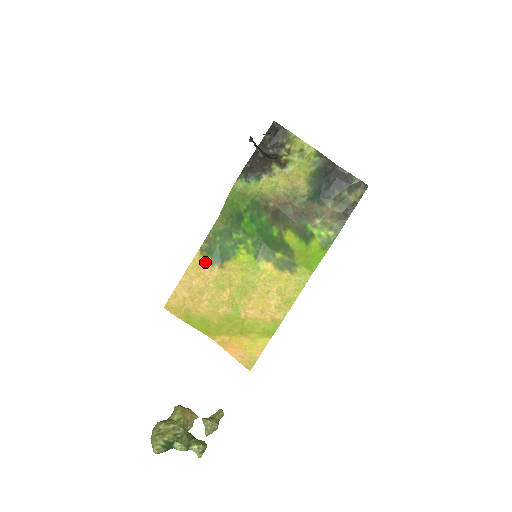
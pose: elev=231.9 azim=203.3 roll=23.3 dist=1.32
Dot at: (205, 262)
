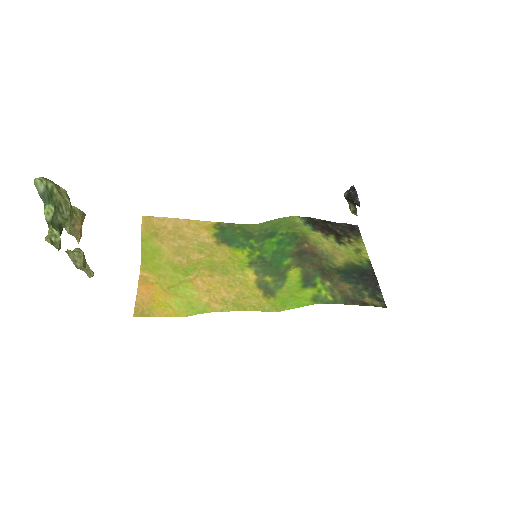
Dot at: (211, 230)
